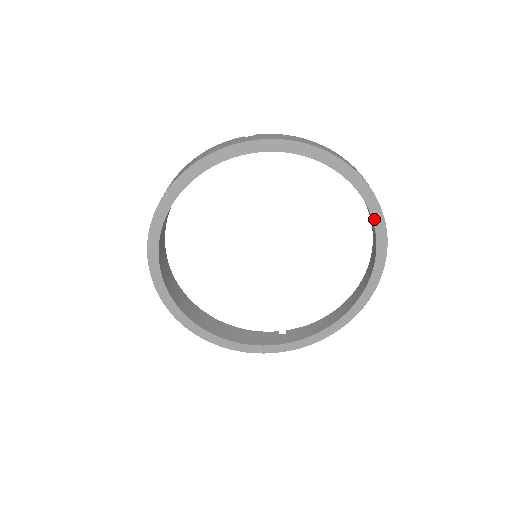
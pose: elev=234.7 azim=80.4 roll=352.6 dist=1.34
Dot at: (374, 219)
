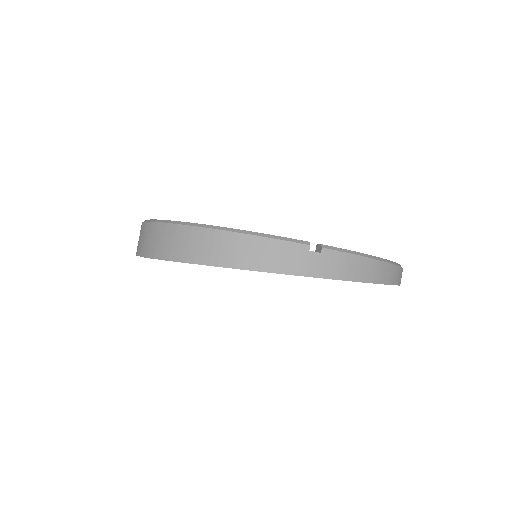
Dot at: occluded
